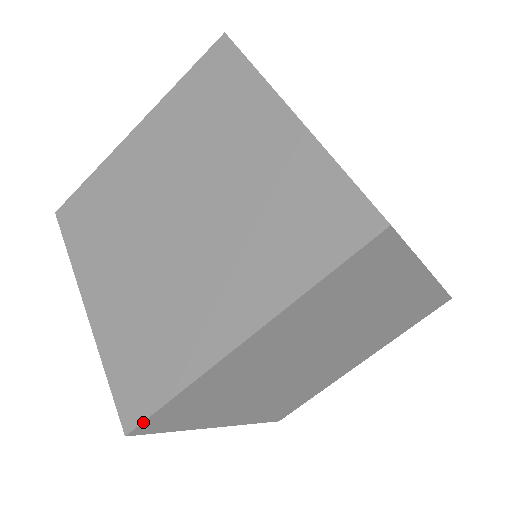
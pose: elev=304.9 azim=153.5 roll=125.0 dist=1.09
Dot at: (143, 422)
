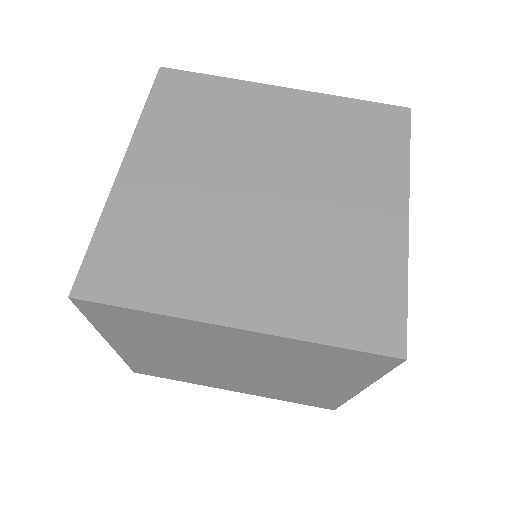
Dot at: (337, 407)
